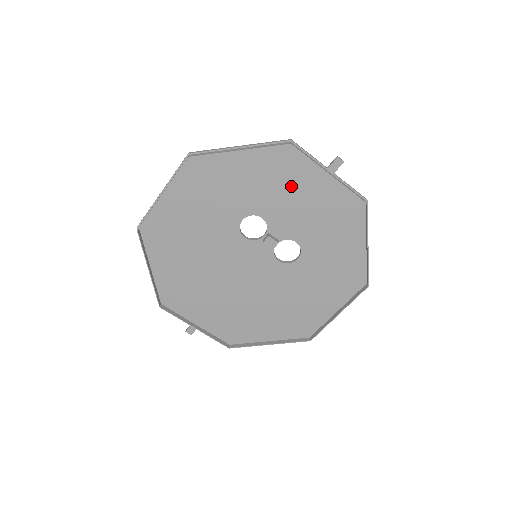
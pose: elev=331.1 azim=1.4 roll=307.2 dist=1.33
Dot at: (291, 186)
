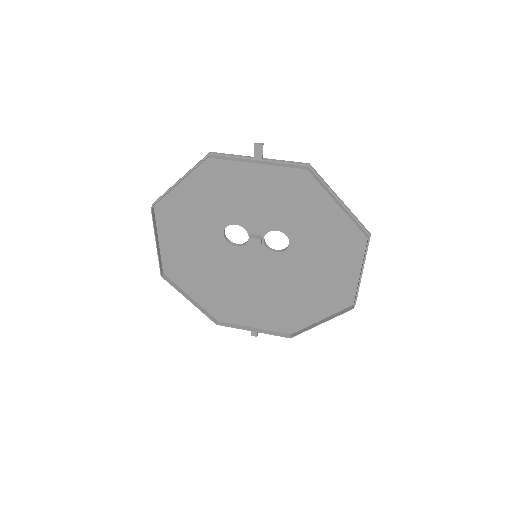
Dot at: (237, 188)
